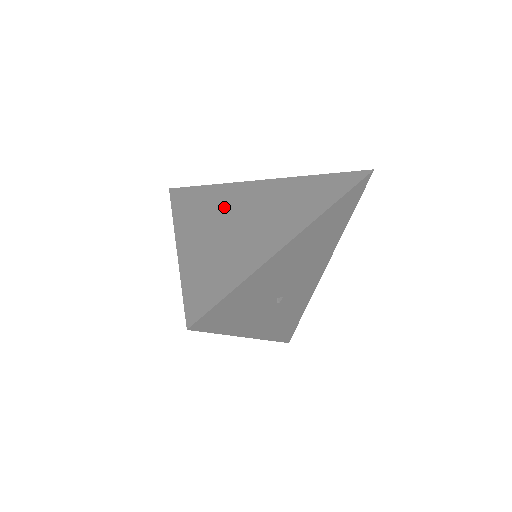
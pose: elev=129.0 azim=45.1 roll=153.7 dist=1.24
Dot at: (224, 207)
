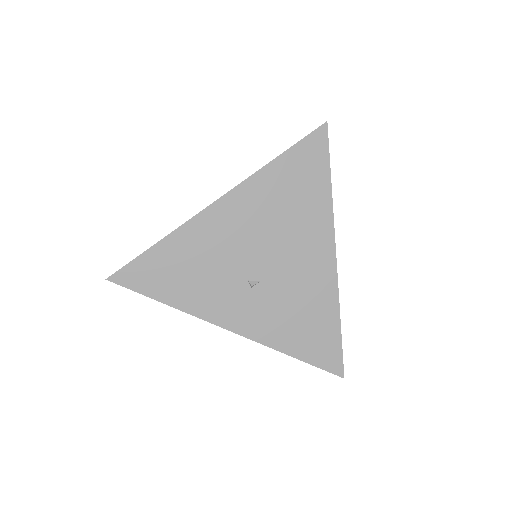
Dot at: occluded
